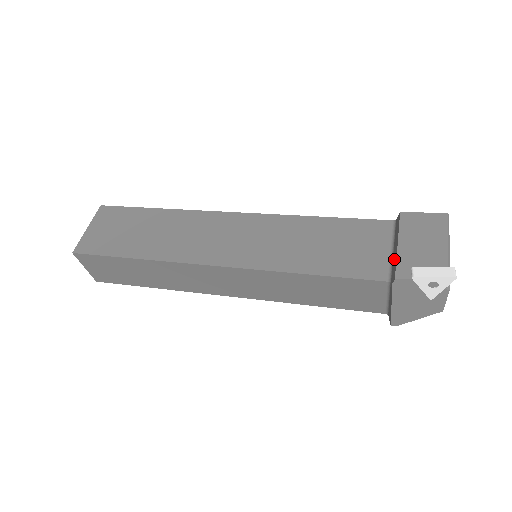
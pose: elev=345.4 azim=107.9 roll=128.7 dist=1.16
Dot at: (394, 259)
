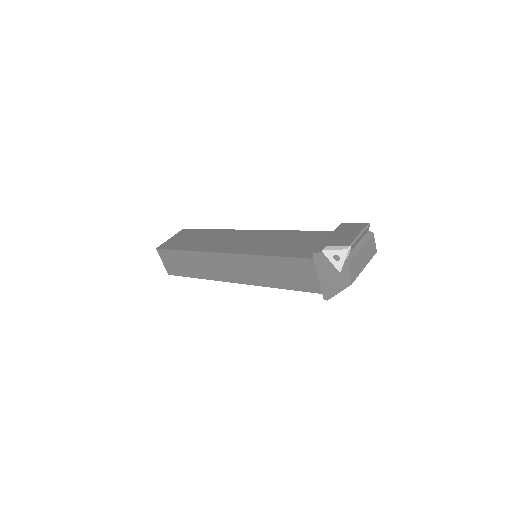
Dot at: occluded
